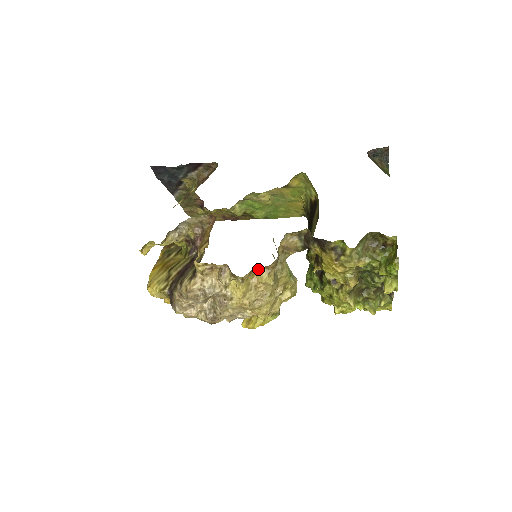
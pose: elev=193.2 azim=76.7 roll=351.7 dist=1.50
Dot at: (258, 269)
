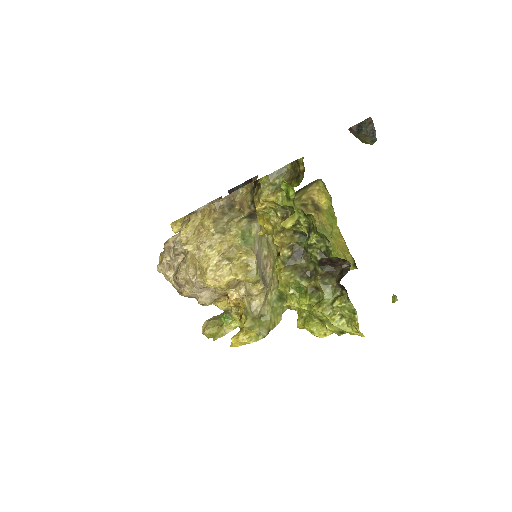
Dot at: (204, 212)
